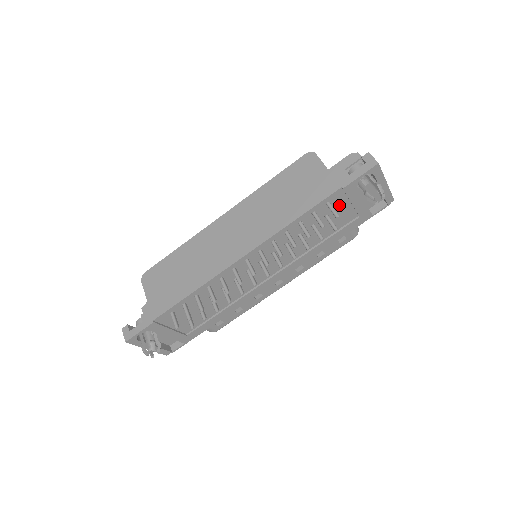
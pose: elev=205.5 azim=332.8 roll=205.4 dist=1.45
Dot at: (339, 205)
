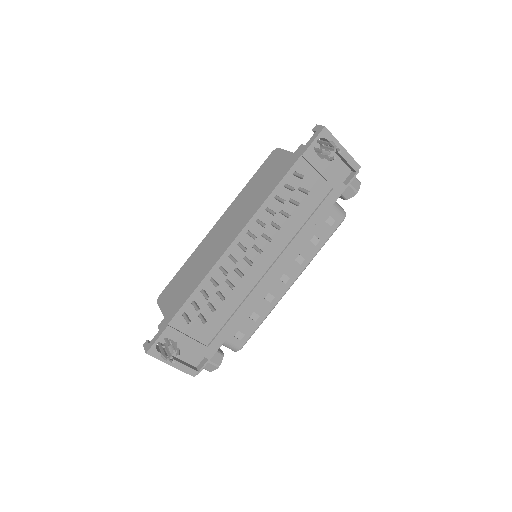
Dot at: (307, 176)
